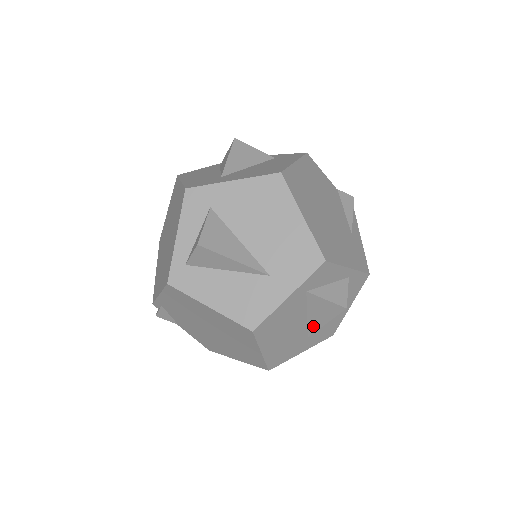
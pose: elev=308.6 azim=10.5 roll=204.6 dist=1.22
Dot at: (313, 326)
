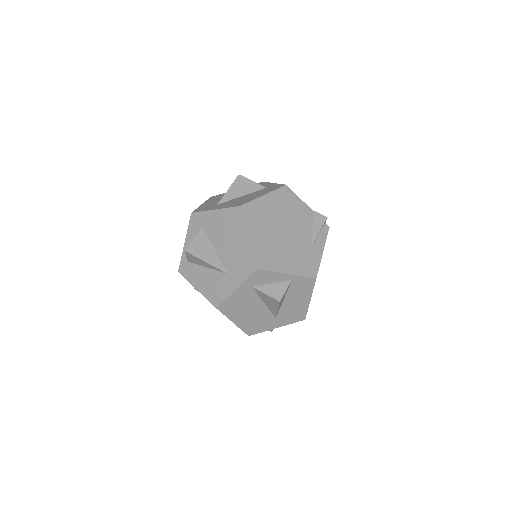
Dot at: (272, 310)
